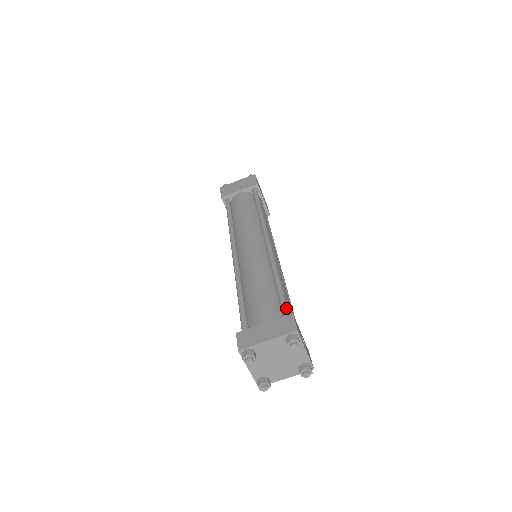
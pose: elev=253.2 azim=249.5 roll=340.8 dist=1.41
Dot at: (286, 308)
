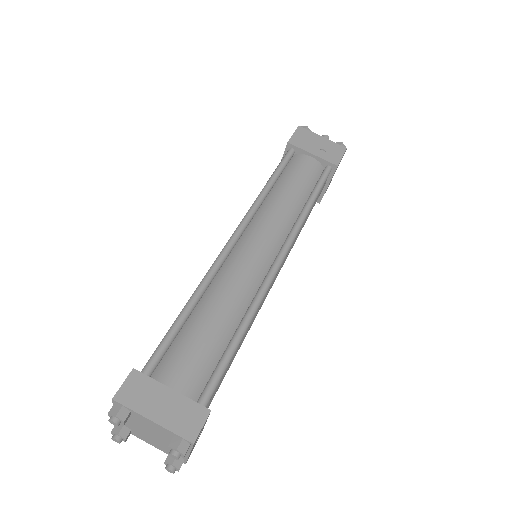
Dot at: (213, 388)
